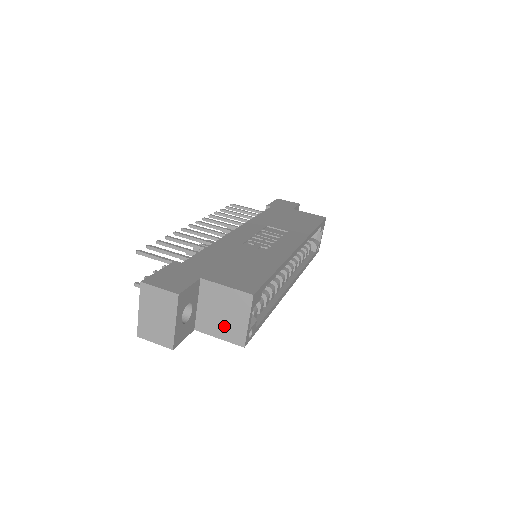
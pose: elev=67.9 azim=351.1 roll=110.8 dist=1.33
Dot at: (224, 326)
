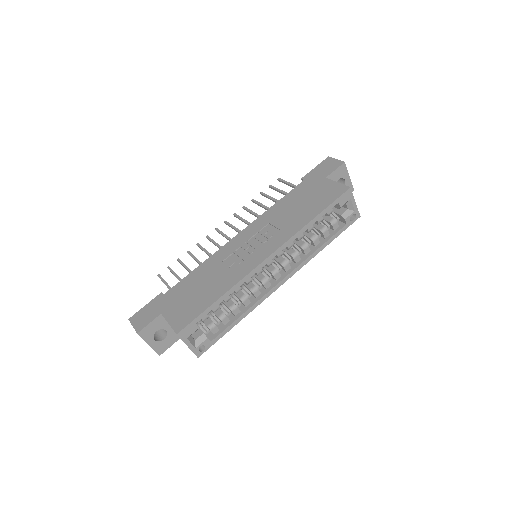
Dot at: occluded
